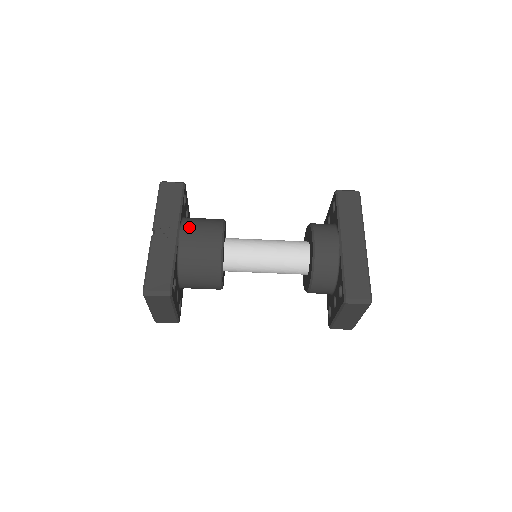
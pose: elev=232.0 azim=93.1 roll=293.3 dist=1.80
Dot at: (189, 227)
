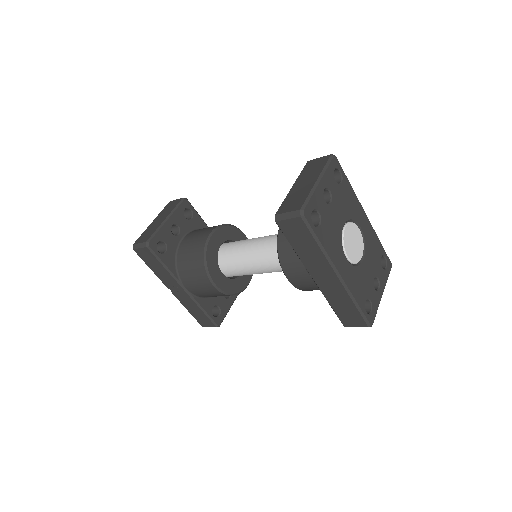
Dot at: (186, 281)
